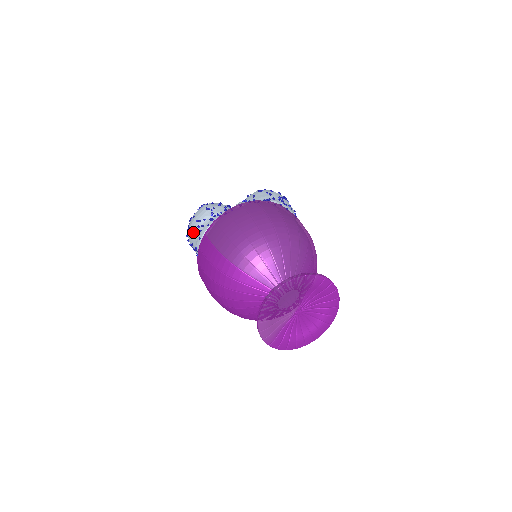
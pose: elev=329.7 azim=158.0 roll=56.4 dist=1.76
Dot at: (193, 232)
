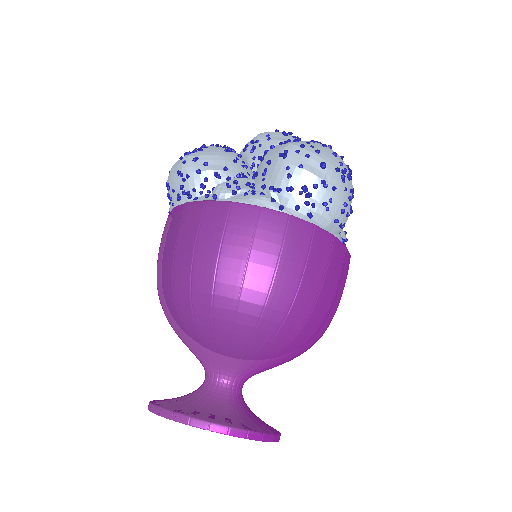
Dot at: occluded
